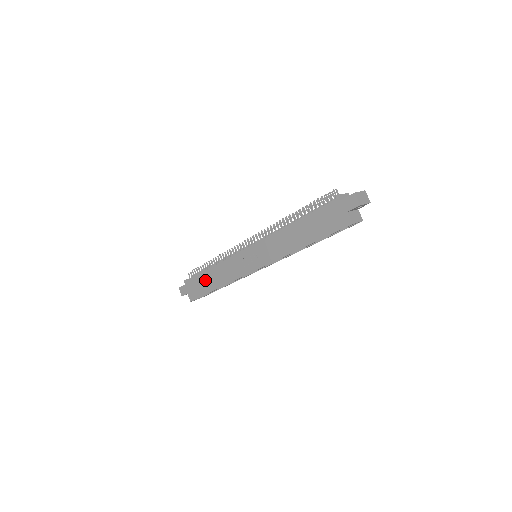
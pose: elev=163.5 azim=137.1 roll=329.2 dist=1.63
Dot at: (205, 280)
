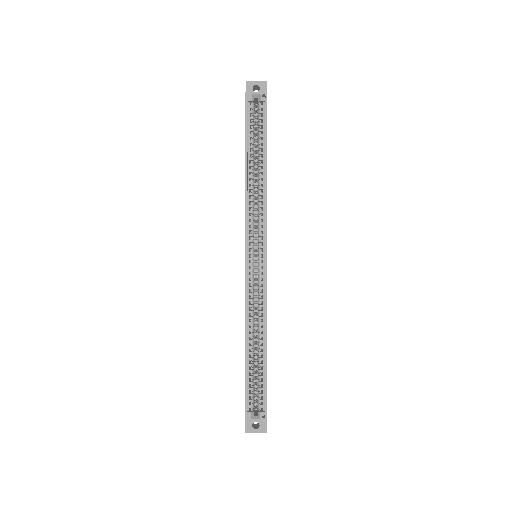
Dot at: occluded
